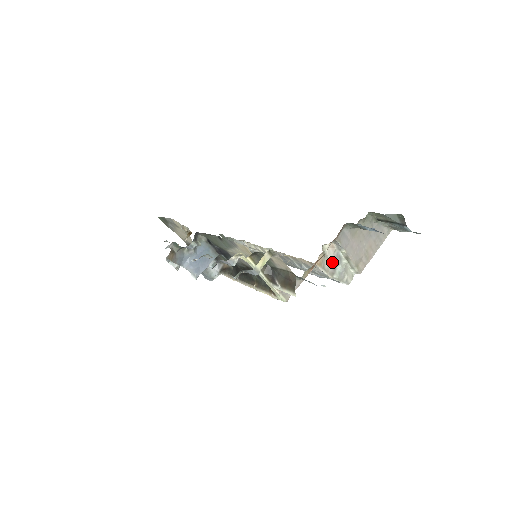
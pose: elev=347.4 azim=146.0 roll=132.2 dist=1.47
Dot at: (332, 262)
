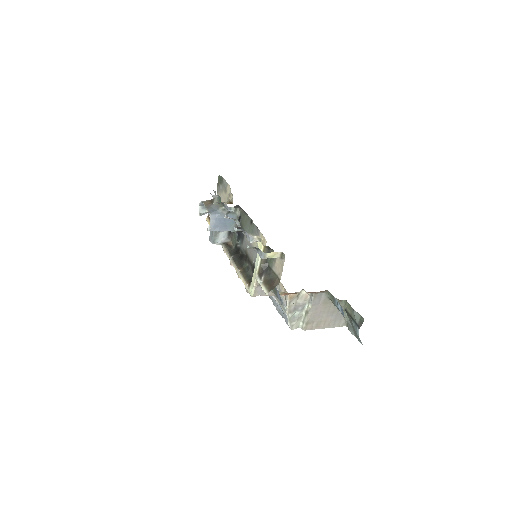
Dot at: (297, 305)
